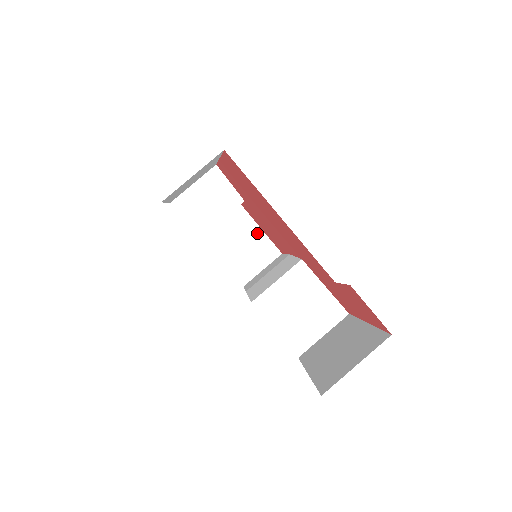
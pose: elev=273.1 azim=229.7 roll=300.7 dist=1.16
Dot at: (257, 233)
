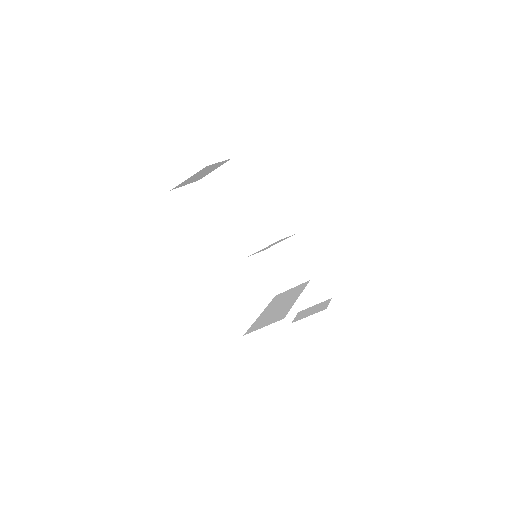
Dot at: occluded
